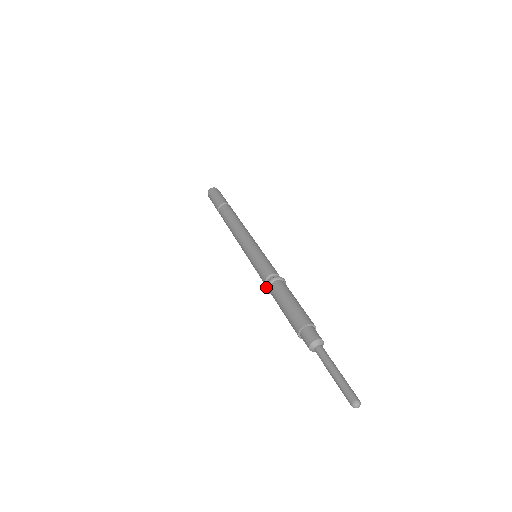
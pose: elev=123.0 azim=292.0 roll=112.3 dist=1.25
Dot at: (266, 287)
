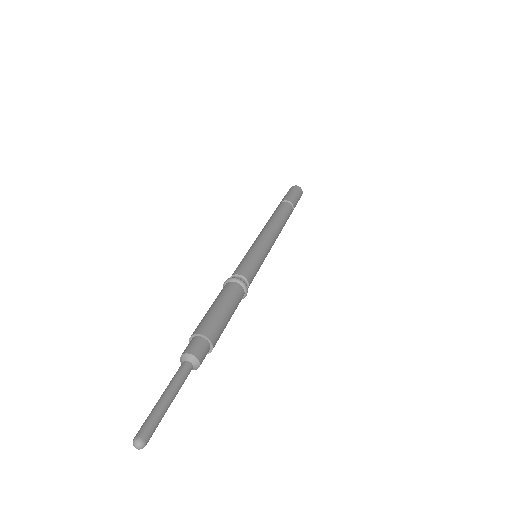
Dot at: (226, 280)
